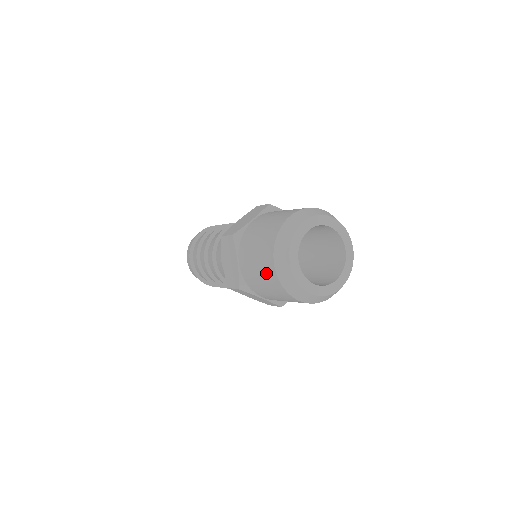
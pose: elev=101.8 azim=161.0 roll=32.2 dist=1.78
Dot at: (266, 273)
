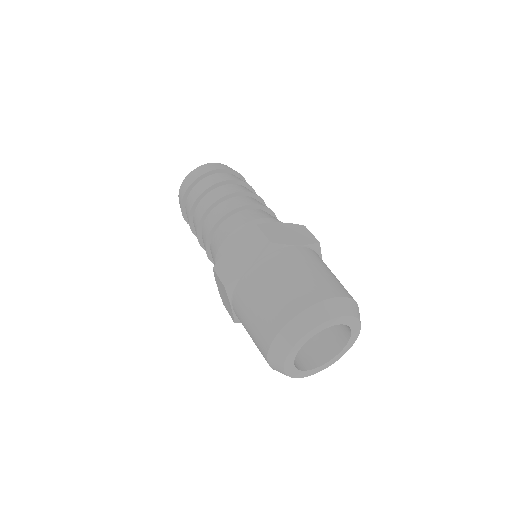
Dot at: (269, 316)
